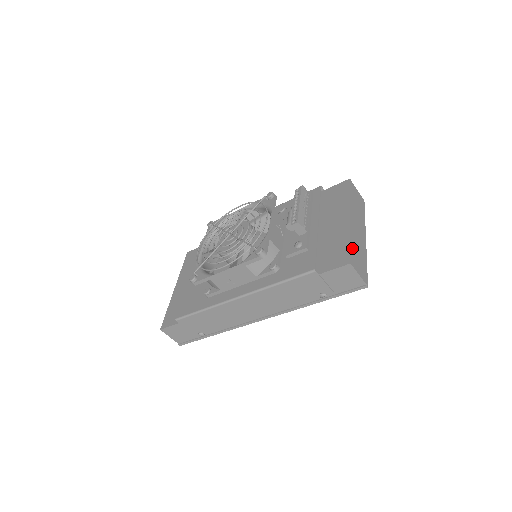
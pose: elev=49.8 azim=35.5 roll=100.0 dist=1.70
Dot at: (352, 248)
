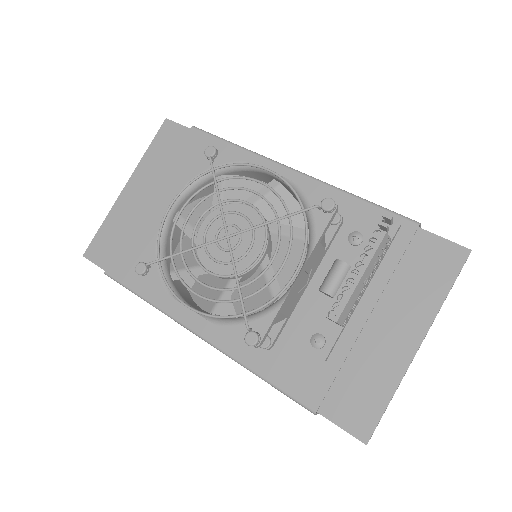
Dot at: (386, 408)
